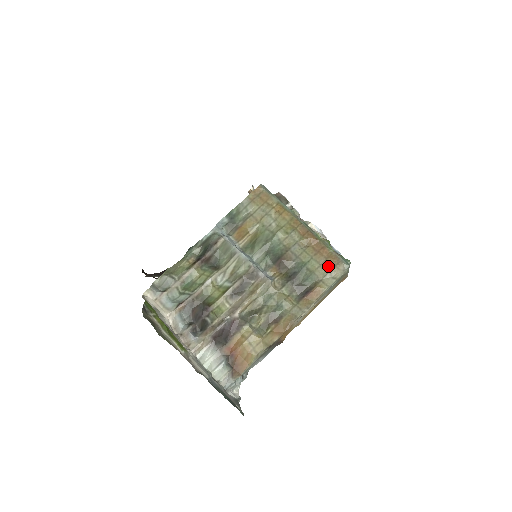
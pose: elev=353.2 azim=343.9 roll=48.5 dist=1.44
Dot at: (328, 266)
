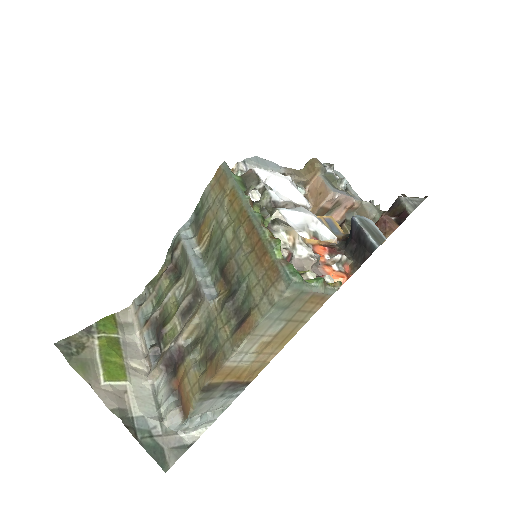
Dot at: (266, 283)
